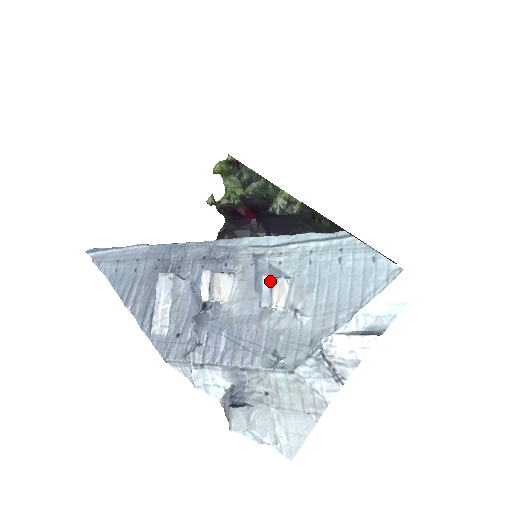
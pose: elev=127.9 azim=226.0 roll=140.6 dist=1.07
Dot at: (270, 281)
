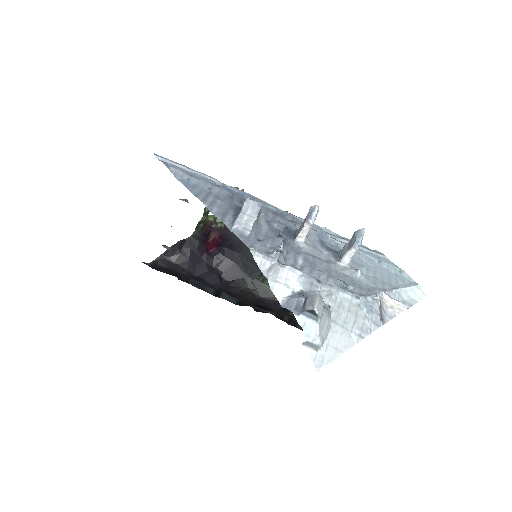
Dot at: occluded
